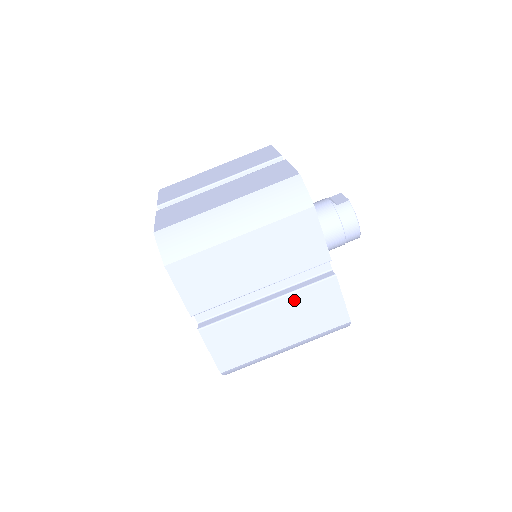
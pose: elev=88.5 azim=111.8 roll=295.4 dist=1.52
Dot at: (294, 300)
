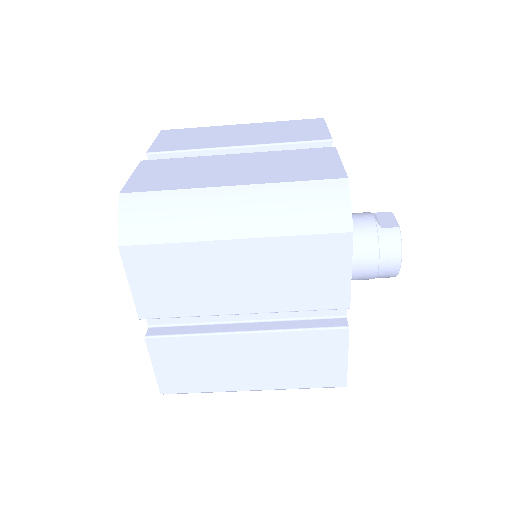
Dot at: (282, 340)
